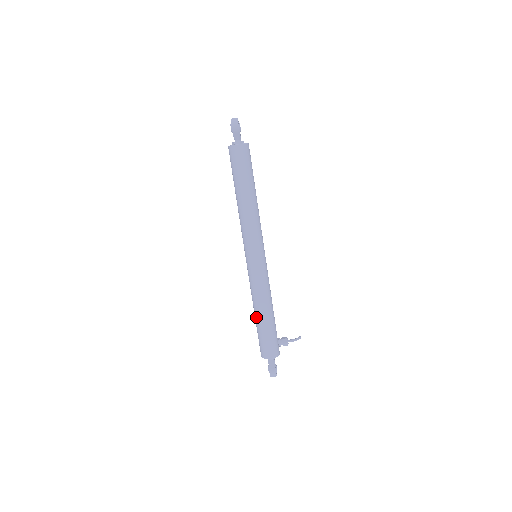
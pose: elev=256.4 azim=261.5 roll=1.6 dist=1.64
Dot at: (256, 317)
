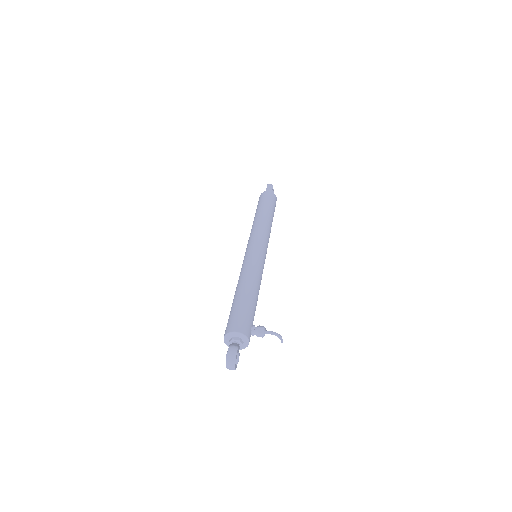
Dot at: (235, 294)
